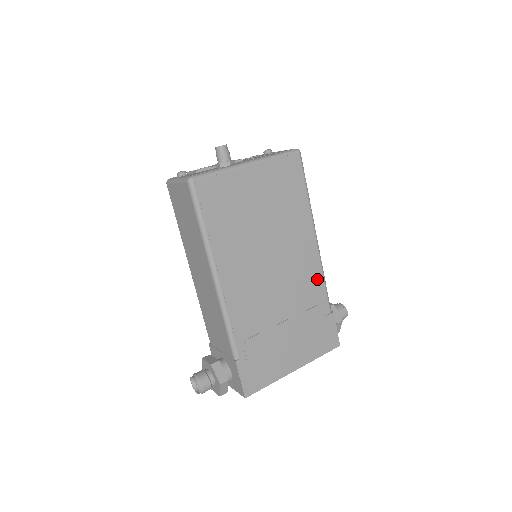
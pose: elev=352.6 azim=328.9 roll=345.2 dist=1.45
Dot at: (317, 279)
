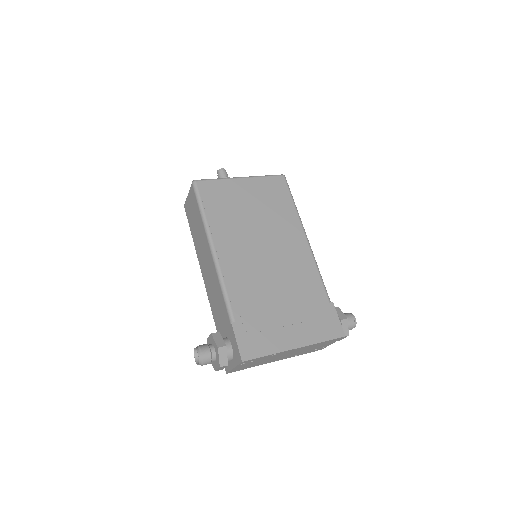
Dot at: (311, 270)
